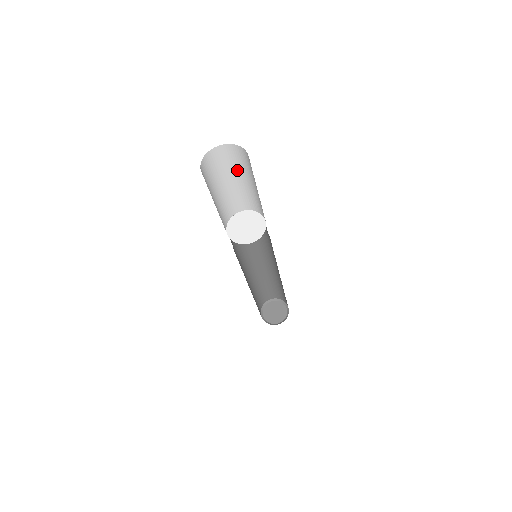
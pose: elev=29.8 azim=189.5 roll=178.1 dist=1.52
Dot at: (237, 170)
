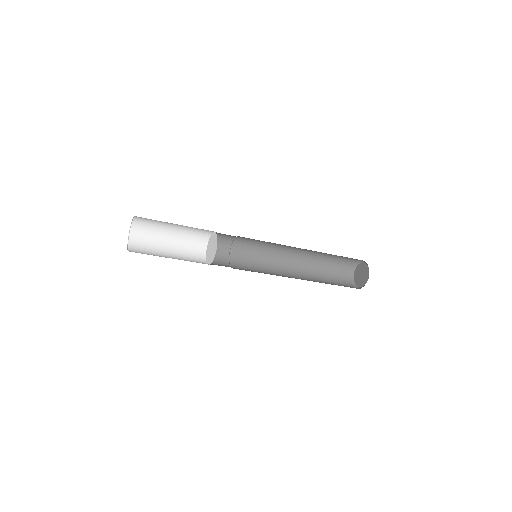
Dot at: (160, 231)
